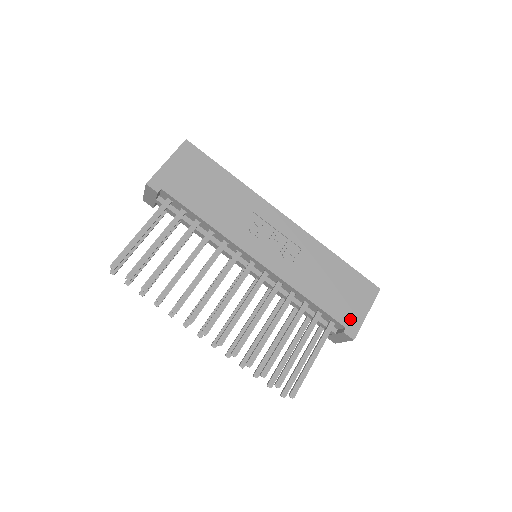
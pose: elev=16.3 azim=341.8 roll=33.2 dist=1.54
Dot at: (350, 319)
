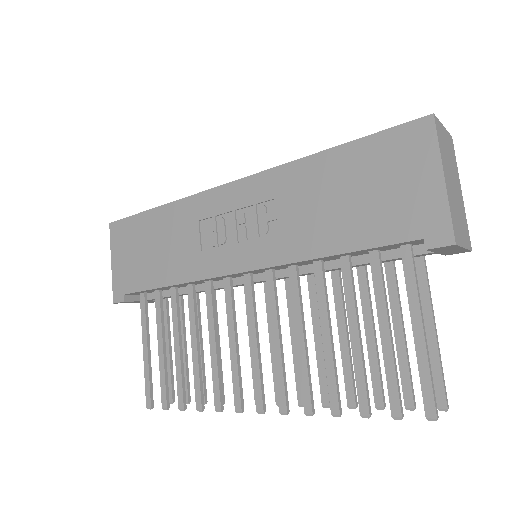
Dot at: (420, 218)
